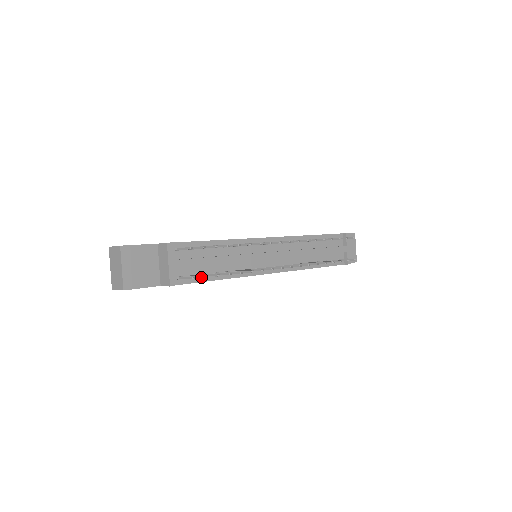
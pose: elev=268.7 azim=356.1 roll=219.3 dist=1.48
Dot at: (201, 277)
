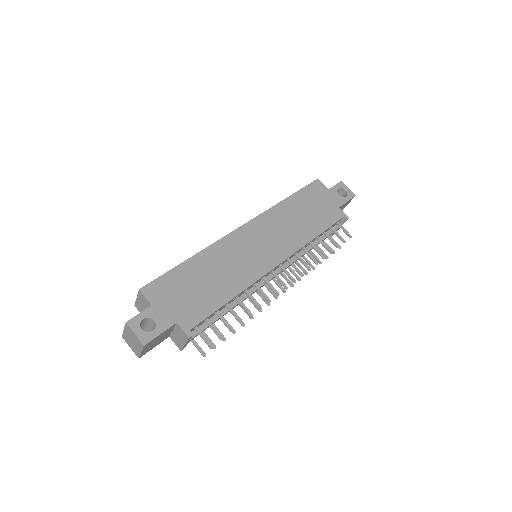
Dot at: occluded
